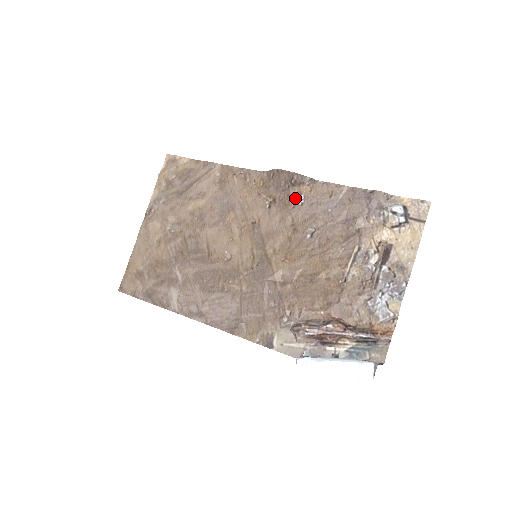
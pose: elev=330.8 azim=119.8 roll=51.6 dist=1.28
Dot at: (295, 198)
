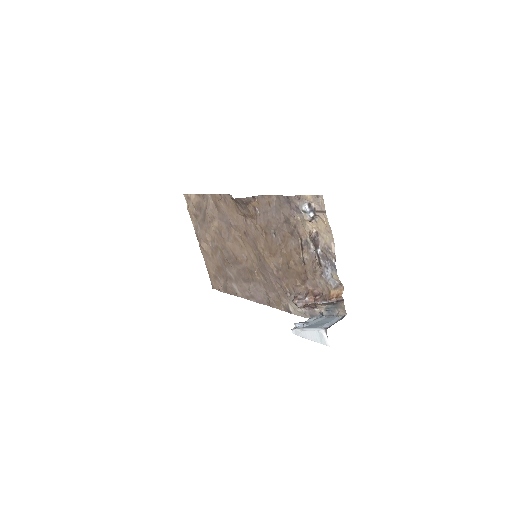
Dot at: (253, 212)
